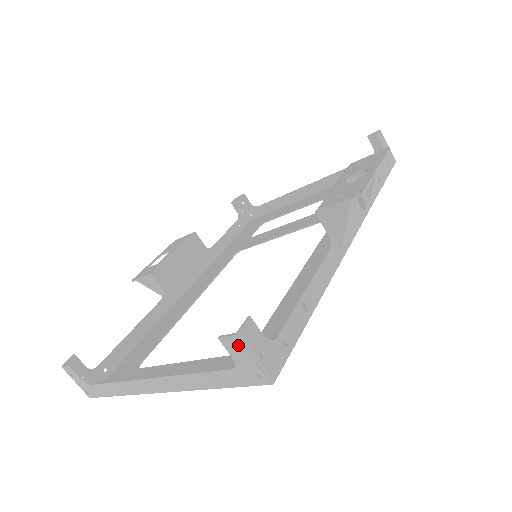
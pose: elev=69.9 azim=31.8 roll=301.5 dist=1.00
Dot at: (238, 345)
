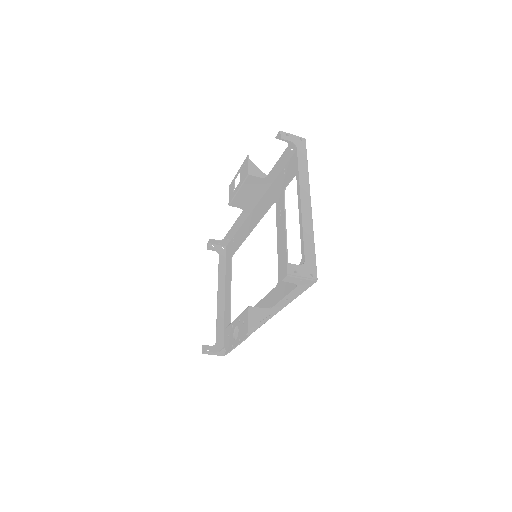
Dot at: occluded
